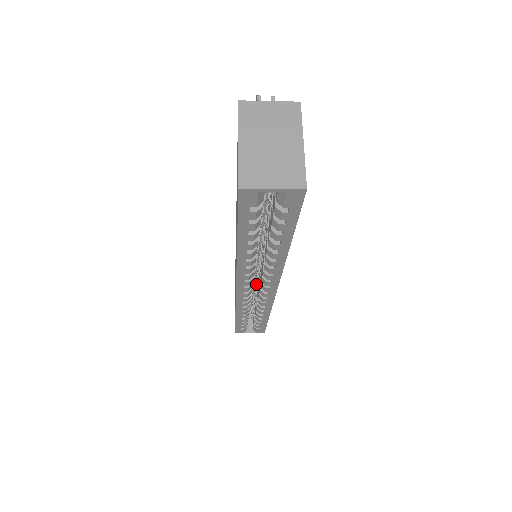
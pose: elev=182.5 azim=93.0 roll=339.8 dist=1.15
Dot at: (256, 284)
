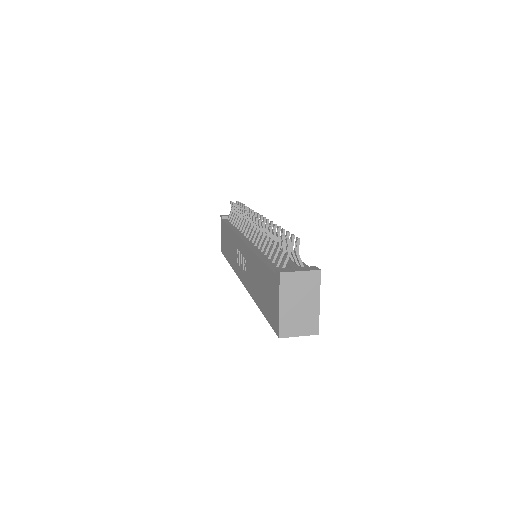
Dot at: occluded
